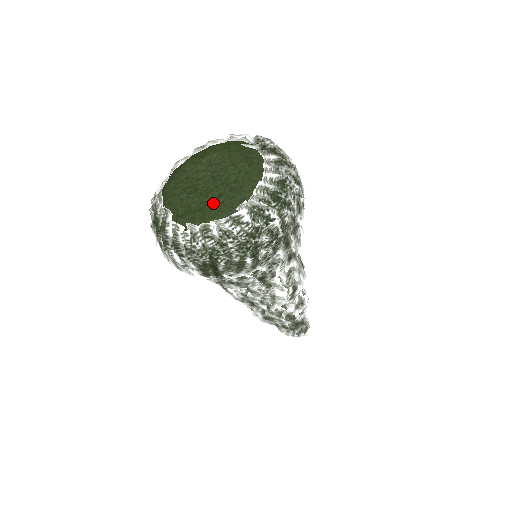
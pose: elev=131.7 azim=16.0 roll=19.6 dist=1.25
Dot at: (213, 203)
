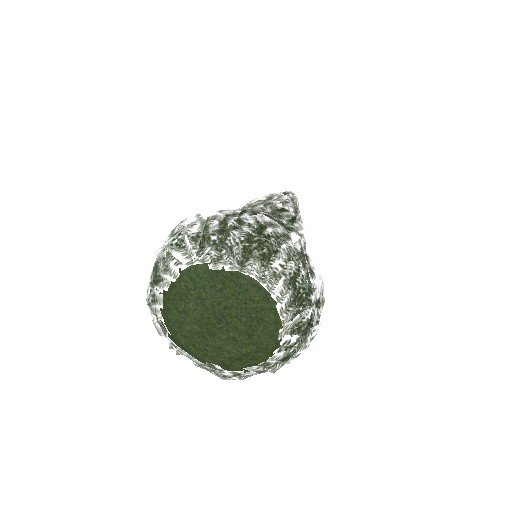
Dot at: (251, 345)
